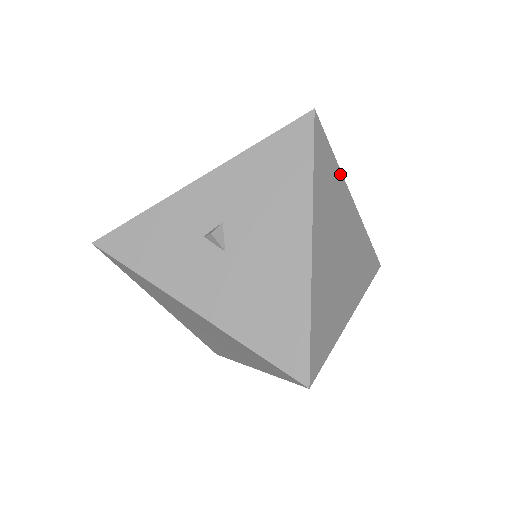
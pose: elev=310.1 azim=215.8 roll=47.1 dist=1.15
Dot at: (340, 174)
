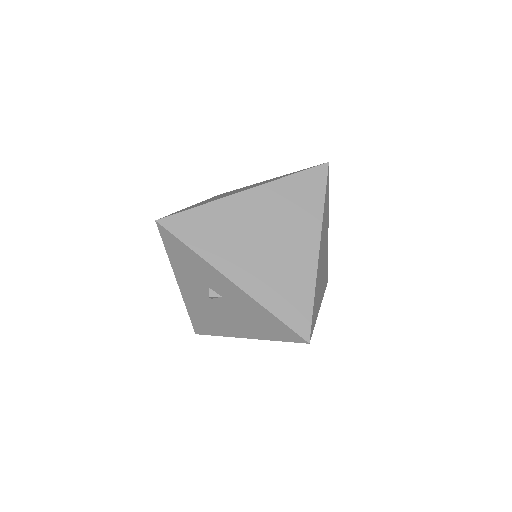
Dot at: occluded
